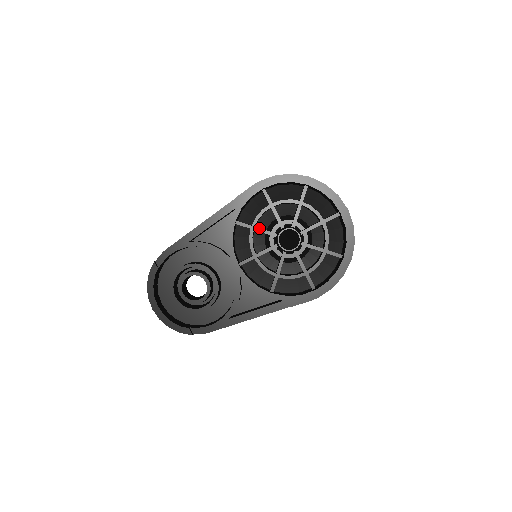
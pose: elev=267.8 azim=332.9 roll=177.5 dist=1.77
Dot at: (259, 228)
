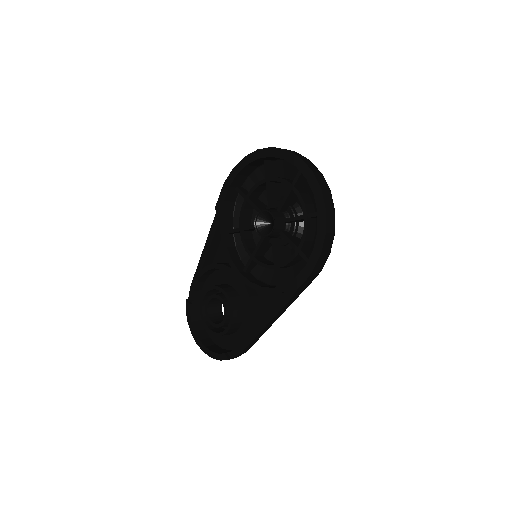
Dot at: (245, 227)
